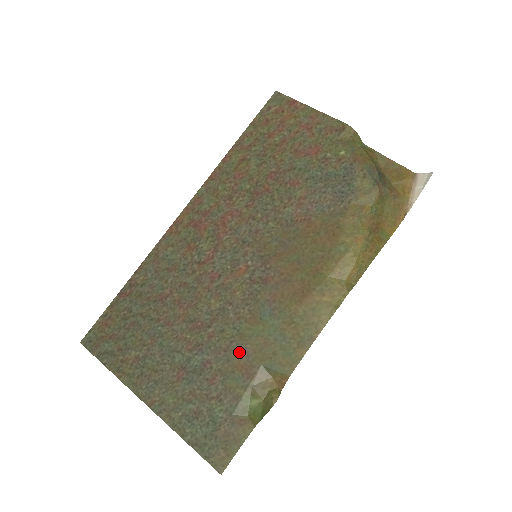
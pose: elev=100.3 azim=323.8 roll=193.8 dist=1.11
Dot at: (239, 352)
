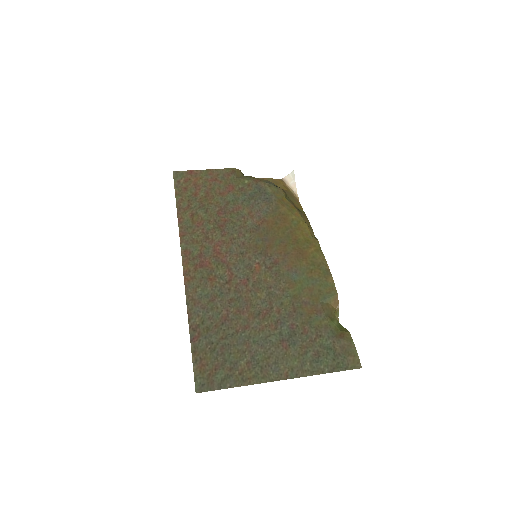
Dot at: (302, 305)
